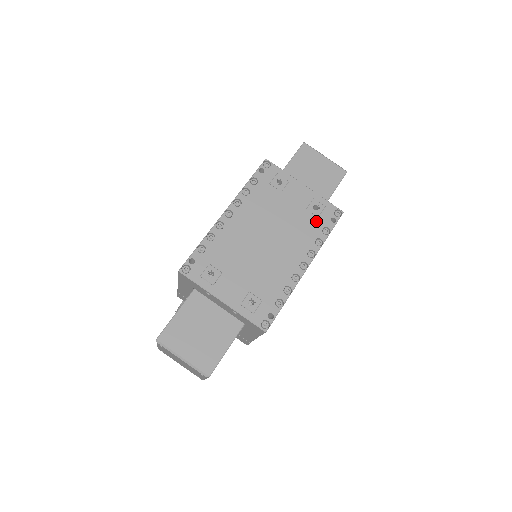
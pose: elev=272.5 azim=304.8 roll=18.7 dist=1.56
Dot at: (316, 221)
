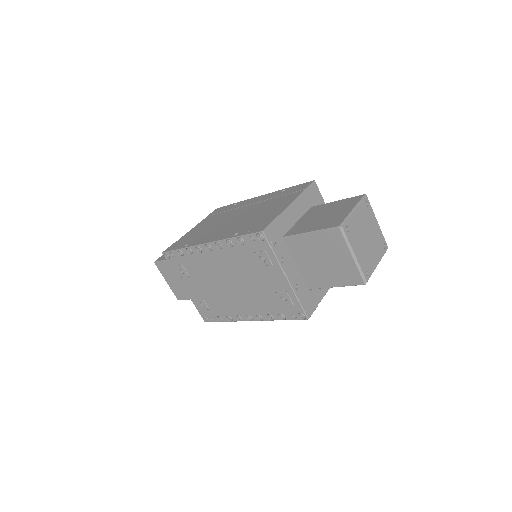
Dot at: (278, 305)
